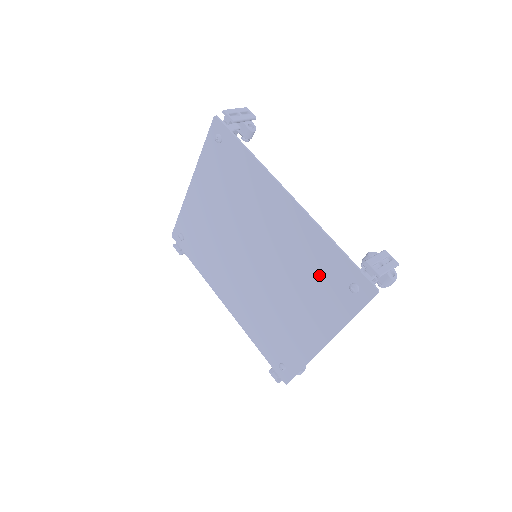
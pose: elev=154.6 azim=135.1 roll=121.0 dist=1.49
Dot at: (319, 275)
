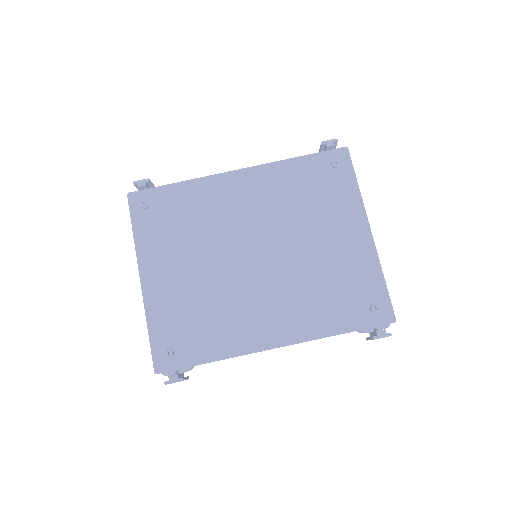
Dot at: (310, 189)
